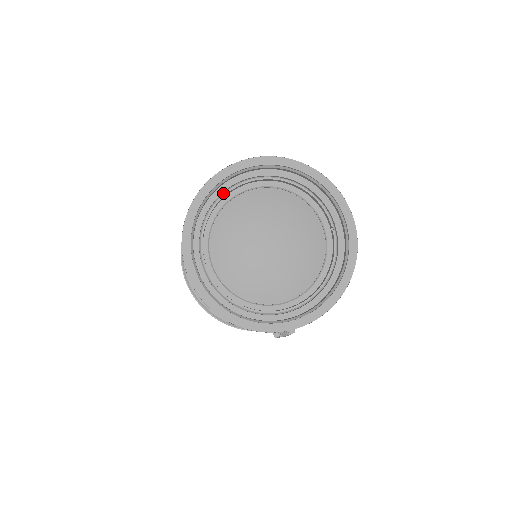
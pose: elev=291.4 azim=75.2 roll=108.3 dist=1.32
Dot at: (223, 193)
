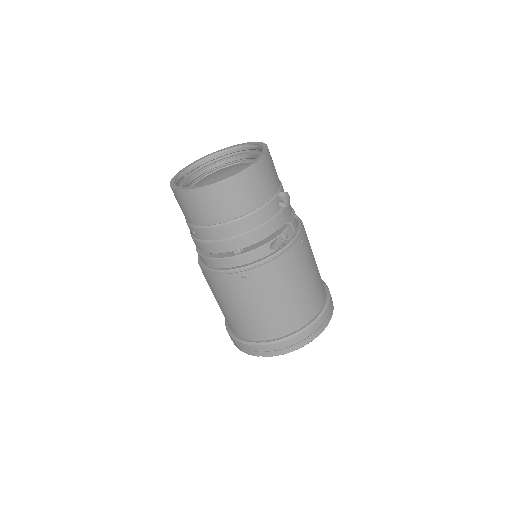
Dot at: occluded
